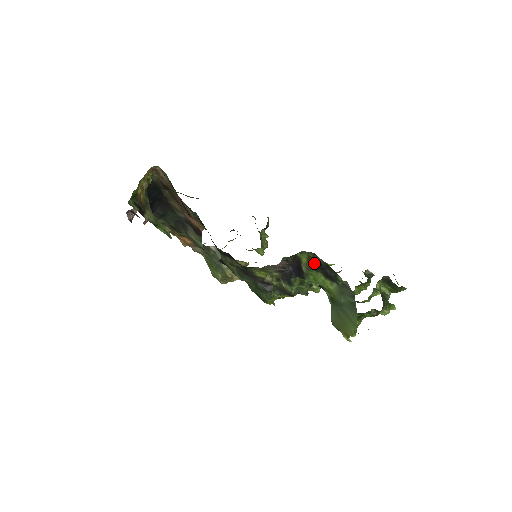
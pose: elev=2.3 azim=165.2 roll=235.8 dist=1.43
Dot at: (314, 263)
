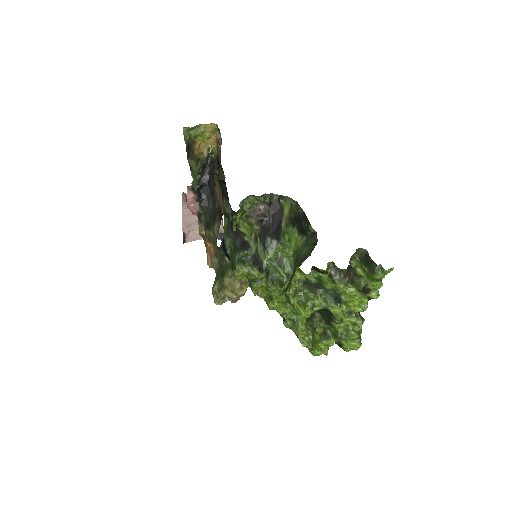
Dot at: (294, 215)
